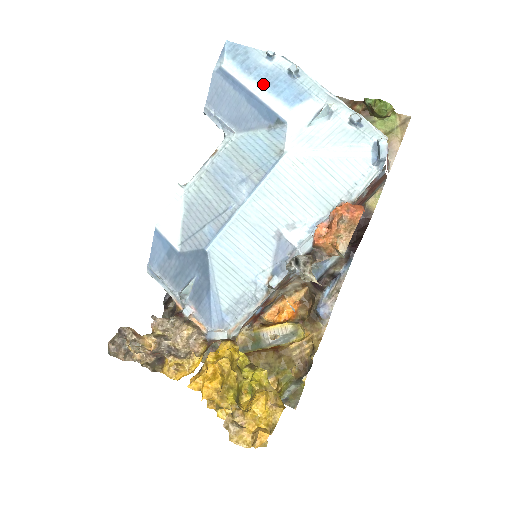
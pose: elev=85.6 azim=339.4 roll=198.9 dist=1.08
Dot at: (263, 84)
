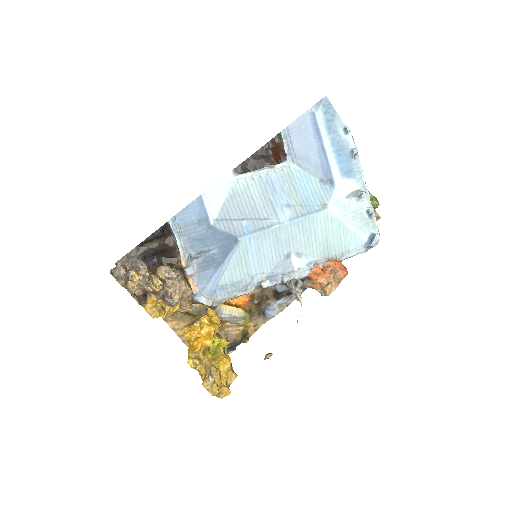
Dot at: (334, 147)
